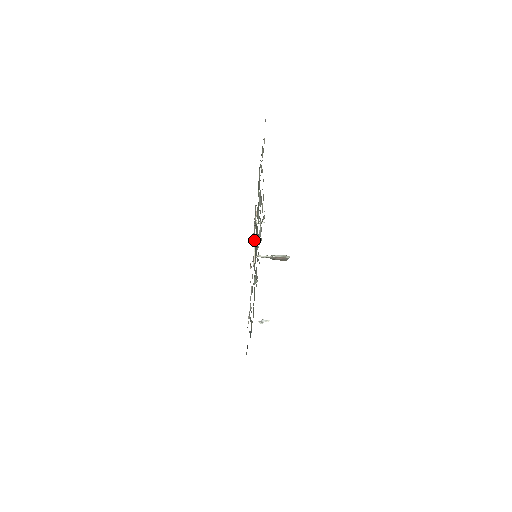
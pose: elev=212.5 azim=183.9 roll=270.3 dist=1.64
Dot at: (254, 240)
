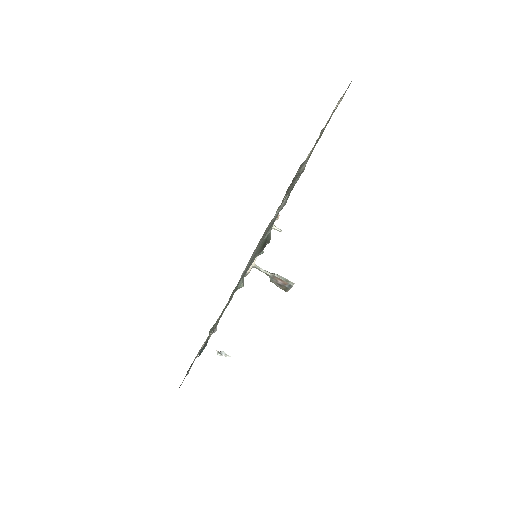
Dot at: occluded
